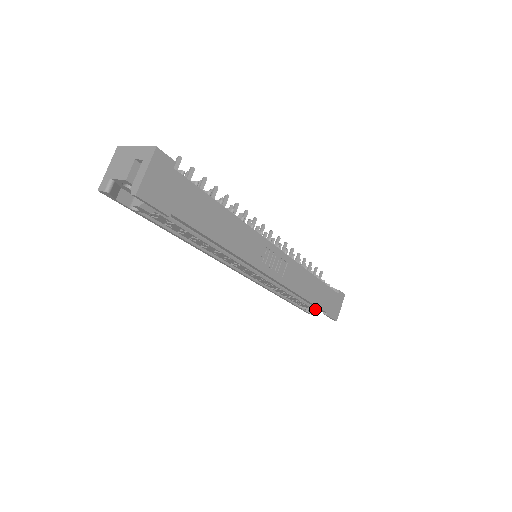
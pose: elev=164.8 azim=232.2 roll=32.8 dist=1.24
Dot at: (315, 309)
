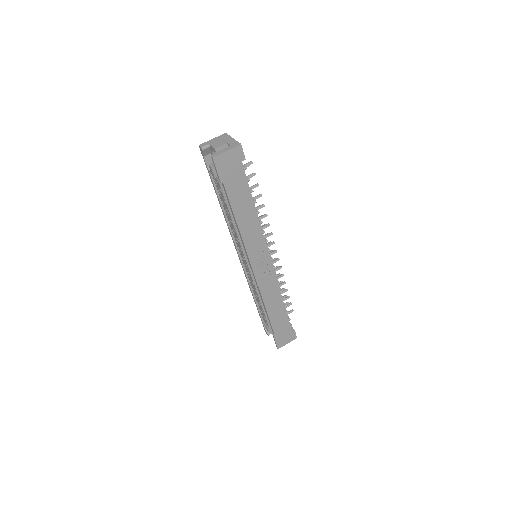
Dot at: (270, 329)
